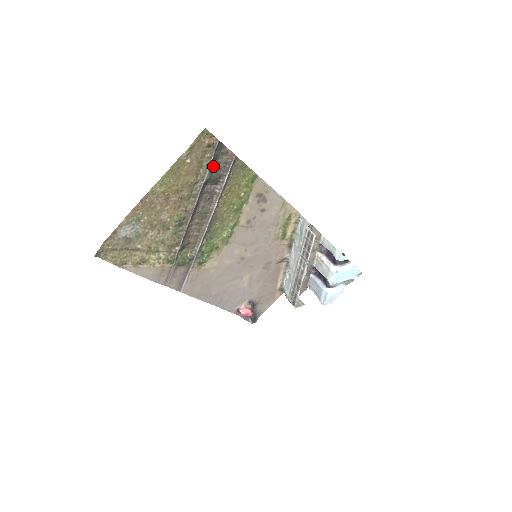
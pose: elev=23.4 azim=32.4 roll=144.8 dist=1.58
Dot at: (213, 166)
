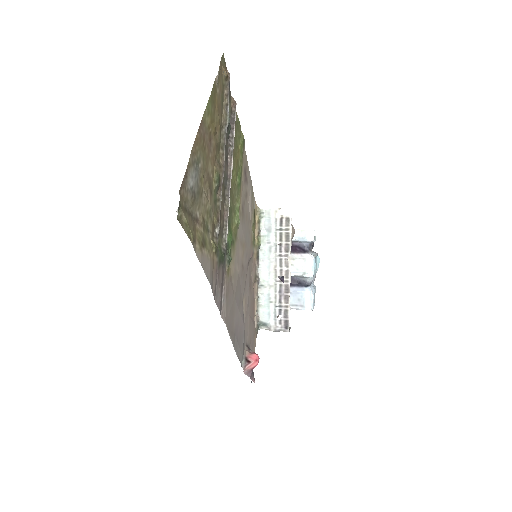
Dot at: occluded
